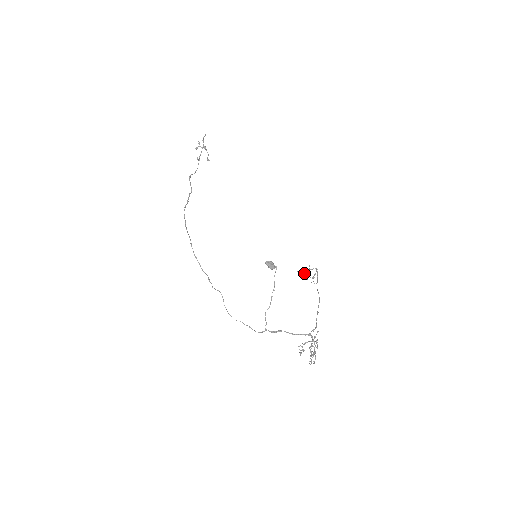
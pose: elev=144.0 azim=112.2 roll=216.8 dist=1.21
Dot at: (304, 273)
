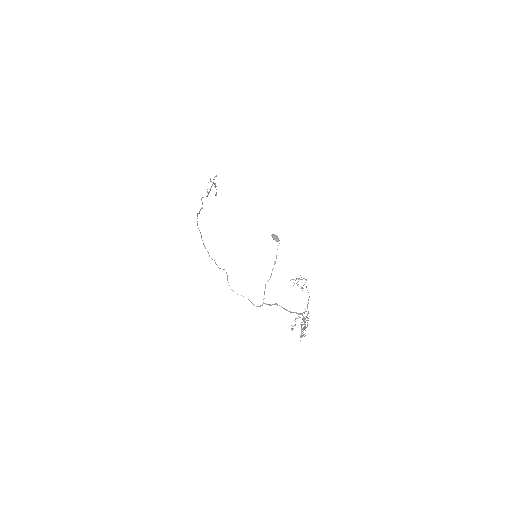
Dot at: (295, 280)
